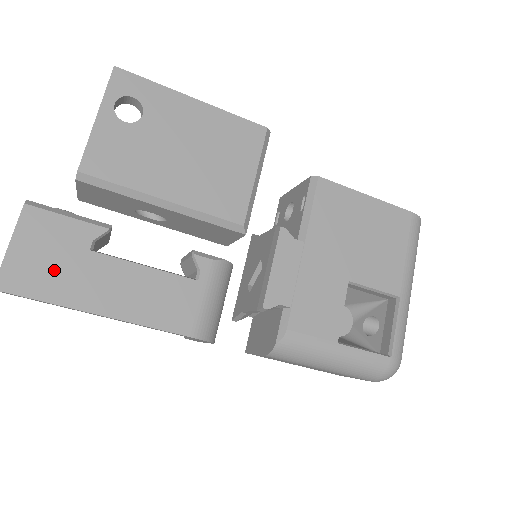
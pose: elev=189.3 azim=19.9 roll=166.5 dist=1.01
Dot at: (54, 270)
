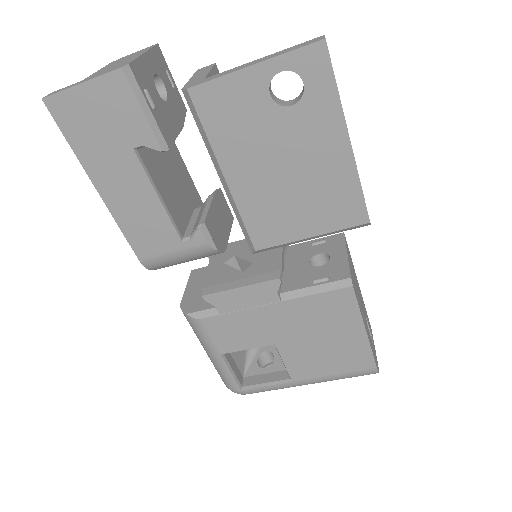
Dot at: (95, 133)
